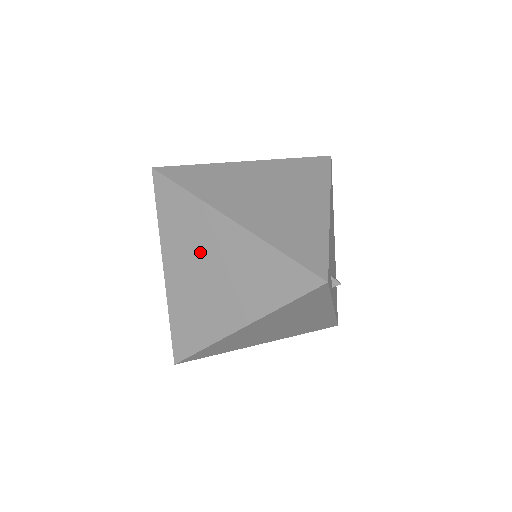
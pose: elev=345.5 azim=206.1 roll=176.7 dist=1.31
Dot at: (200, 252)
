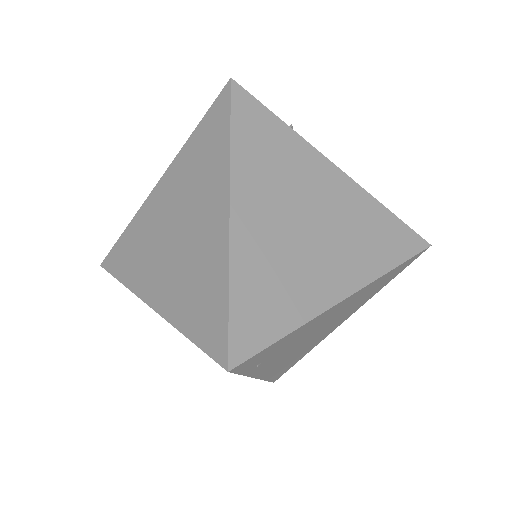
Dot at: (159, 237)
